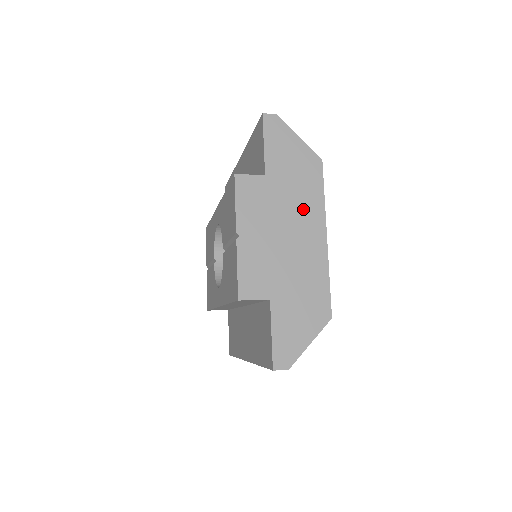
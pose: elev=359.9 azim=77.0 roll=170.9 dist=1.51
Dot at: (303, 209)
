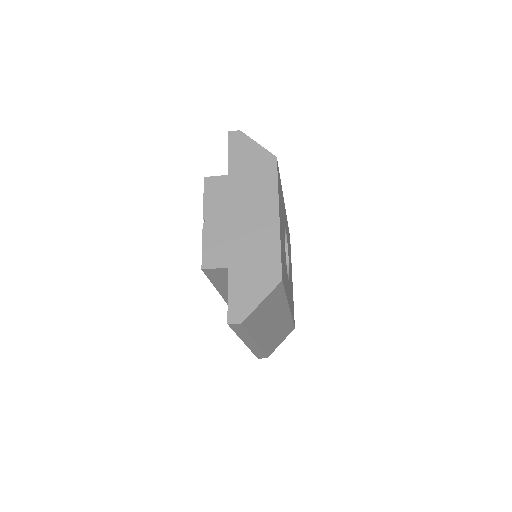
Dot at: (259, 196)
